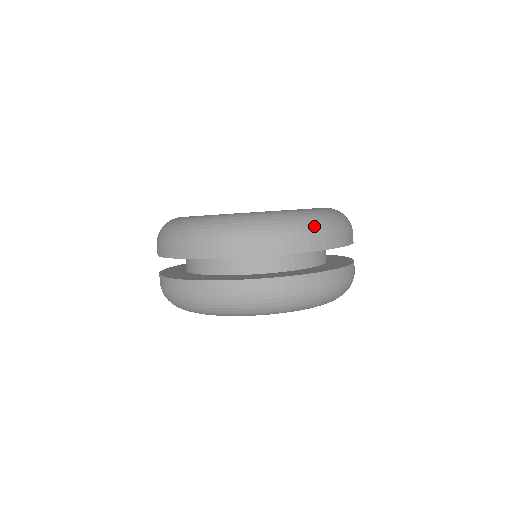
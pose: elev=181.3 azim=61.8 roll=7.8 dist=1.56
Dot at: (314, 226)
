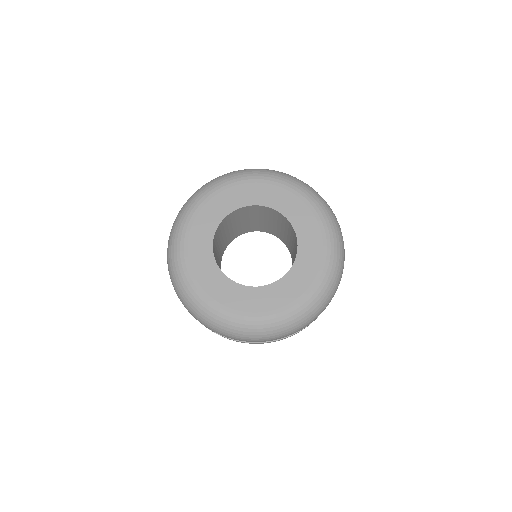
Dot at: (333, 293)
